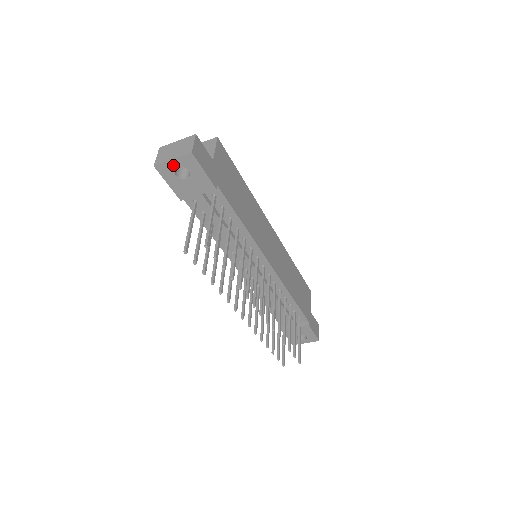
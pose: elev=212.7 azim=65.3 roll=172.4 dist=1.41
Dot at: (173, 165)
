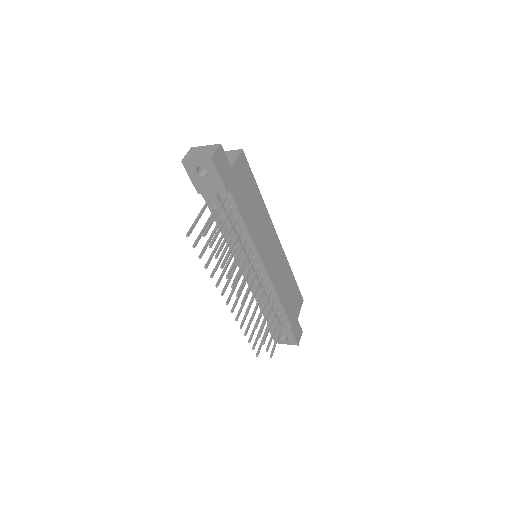
Dot at: (196, 164)
